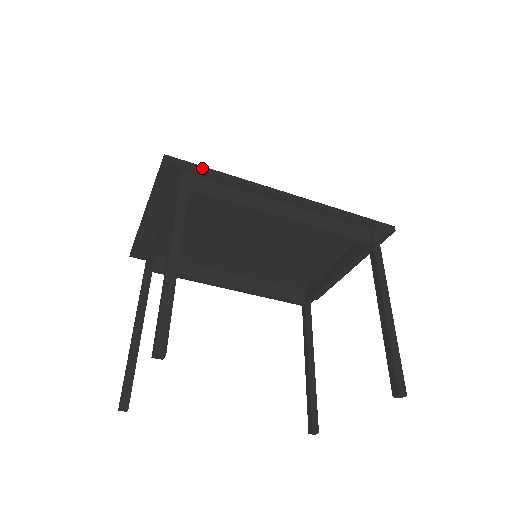
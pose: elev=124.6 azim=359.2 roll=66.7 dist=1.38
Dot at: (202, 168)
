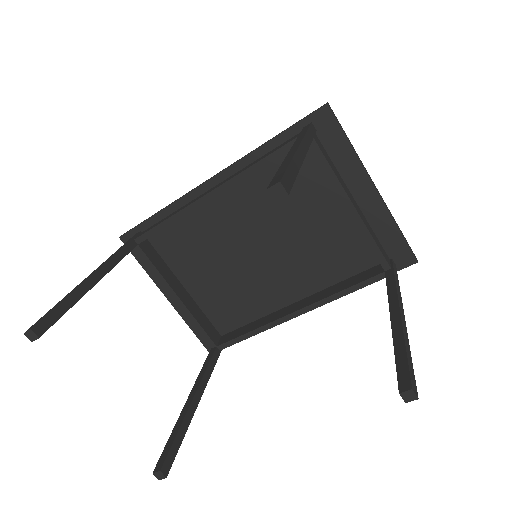
Dot at: (144, 221)
